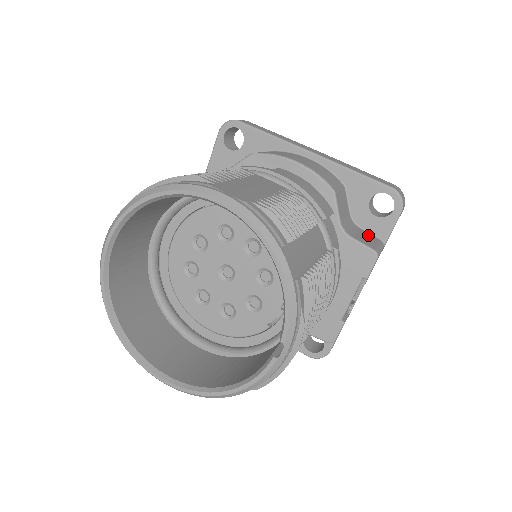
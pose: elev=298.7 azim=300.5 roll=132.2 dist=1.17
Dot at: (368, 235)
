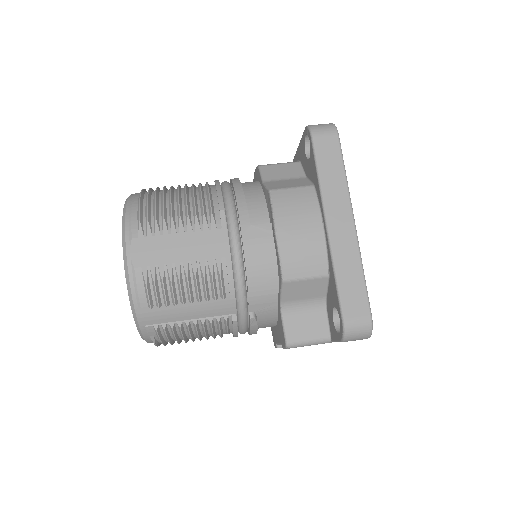
Dot at: (320, 324)
